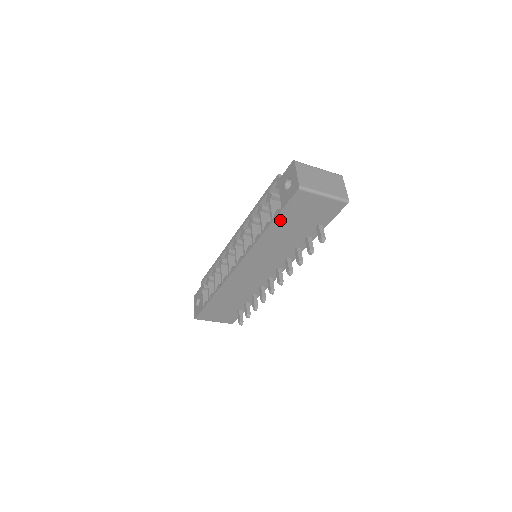
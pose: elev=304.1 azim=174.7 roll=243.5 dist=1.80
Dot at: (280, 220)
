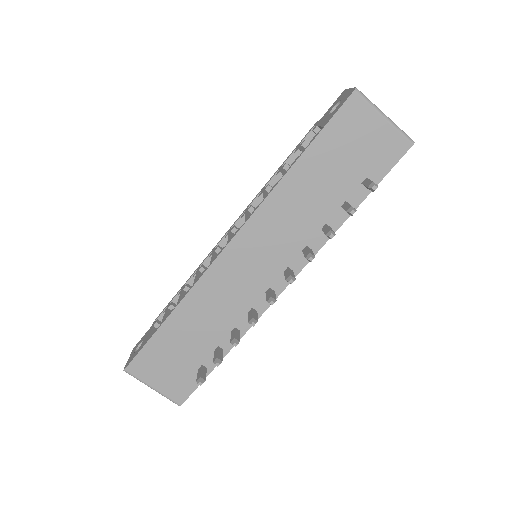
Dot at: (316, 150)
